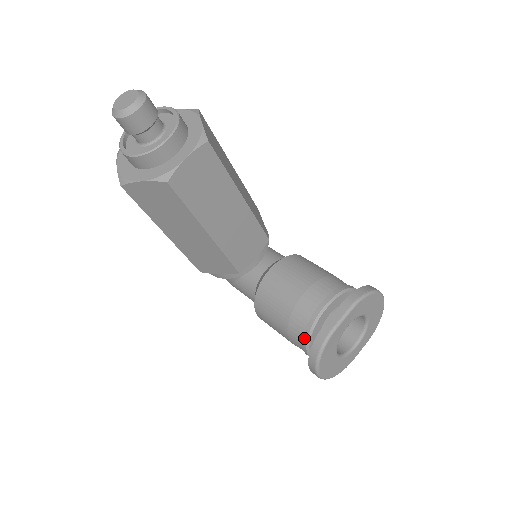
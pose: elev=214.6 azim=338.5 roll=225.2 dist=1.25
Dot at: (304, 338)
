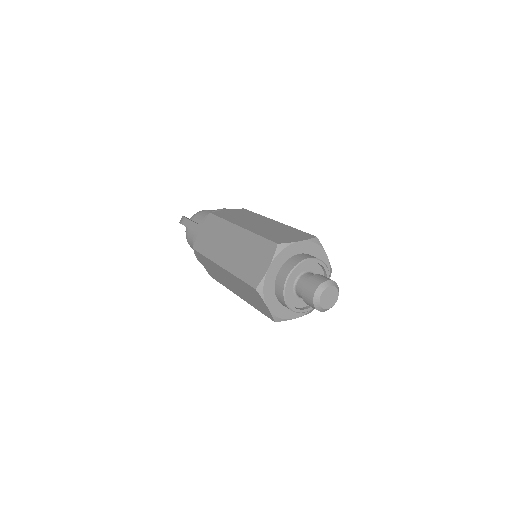
Dot at: occluded
